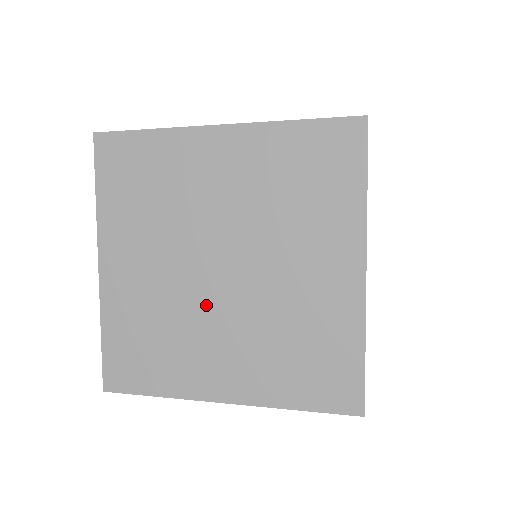
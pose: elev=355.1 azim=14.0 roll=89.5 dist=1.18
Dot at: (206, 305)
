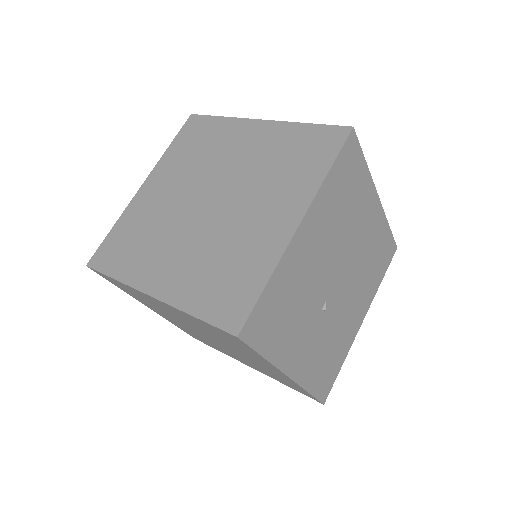
Dot at: (224, 219)
